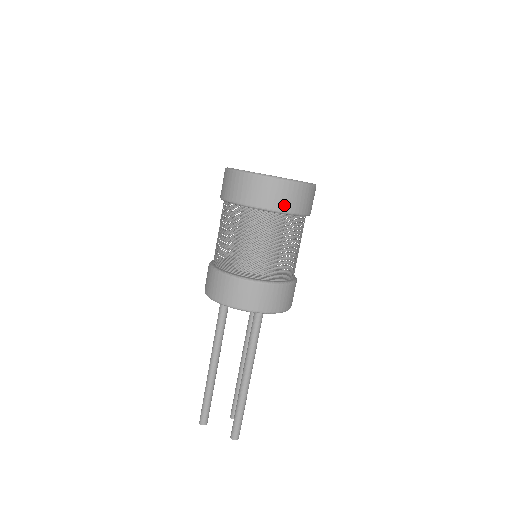
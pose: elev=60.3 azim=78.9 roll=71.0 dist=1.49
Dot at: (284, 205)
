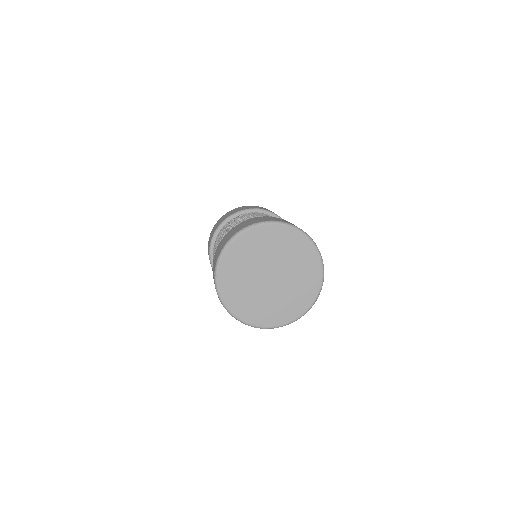
Dot at: occluded
